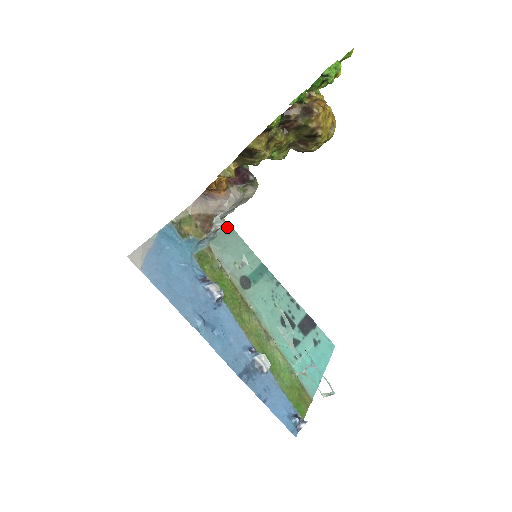
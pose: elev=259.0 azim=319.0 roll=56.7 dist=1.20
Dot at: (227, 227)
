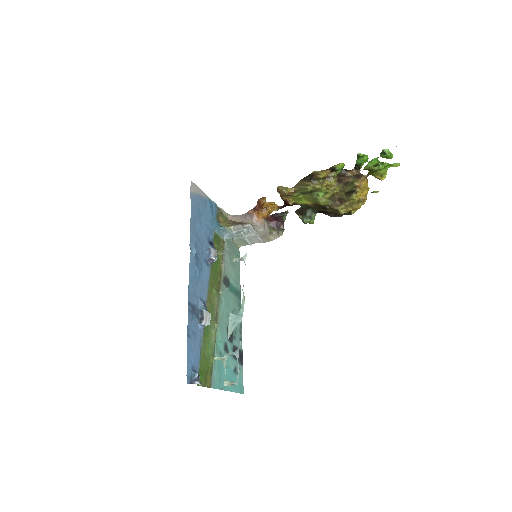
Dot at: (238, 252)
